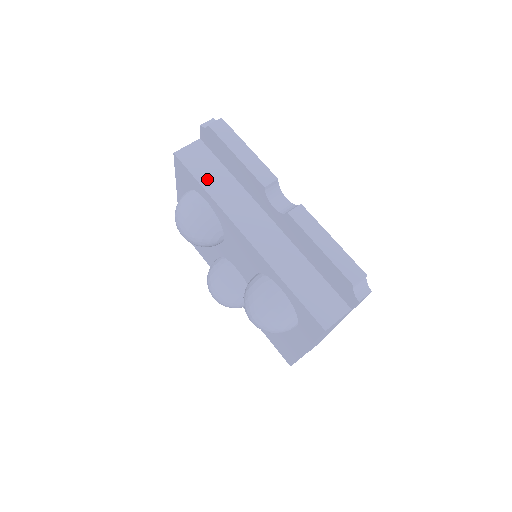
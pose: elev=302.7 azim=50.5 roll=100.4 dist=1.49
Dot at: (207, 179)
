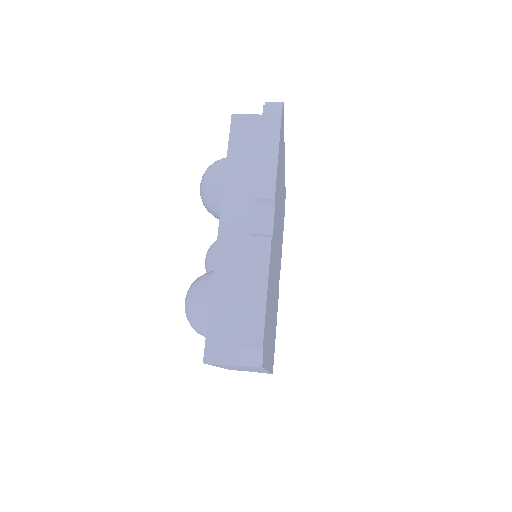
Dot at: (237, 156)
